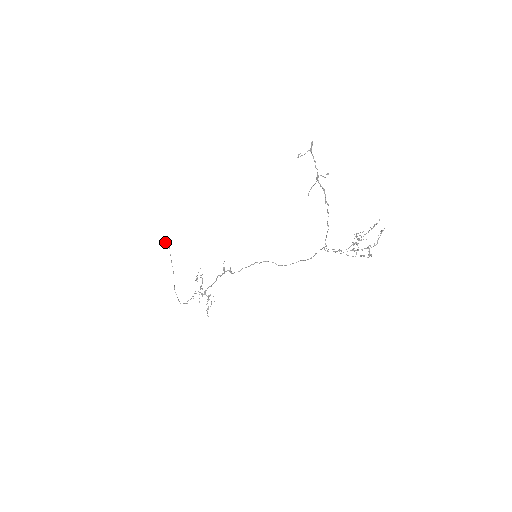
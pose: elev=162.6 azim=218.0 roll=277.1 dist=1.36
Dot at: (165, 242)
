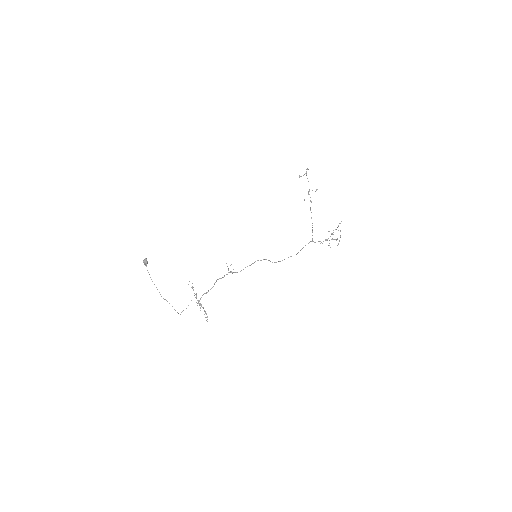
Dot at: (146, 260)
